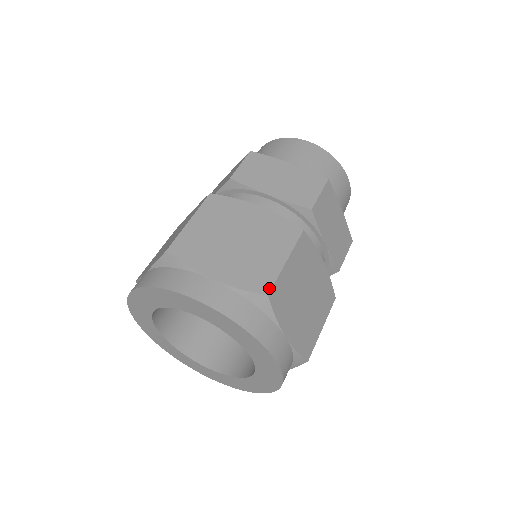
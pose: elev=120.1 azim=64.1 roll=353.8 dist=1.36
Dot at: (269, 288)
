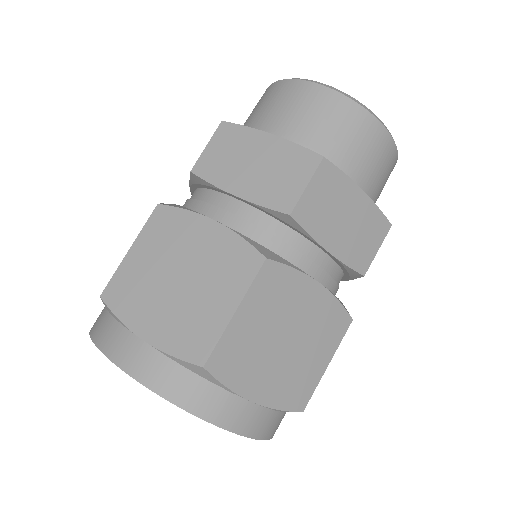
Dot at: (206, 356)
